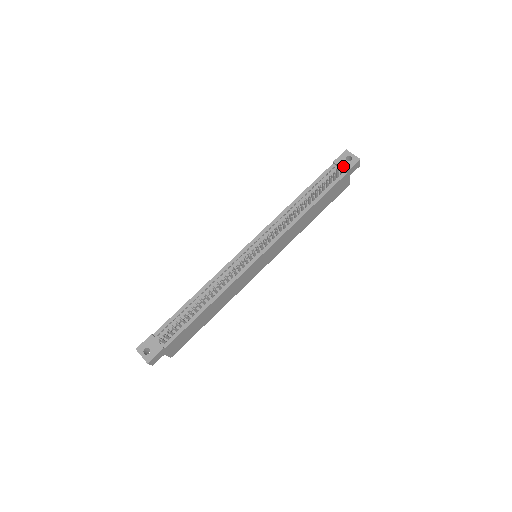
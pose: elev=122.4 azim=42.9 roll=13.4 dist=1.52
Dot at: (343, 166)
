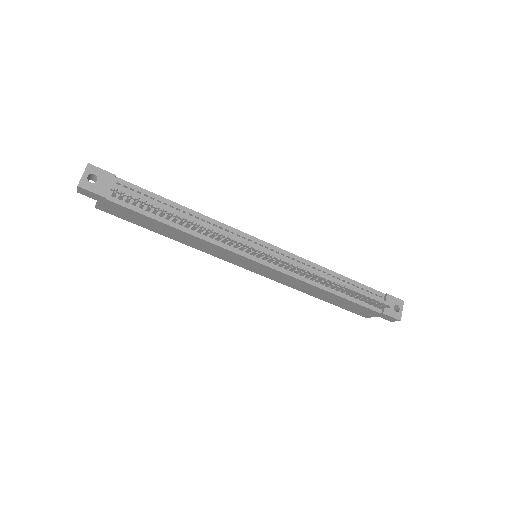
Dot at: occluded
